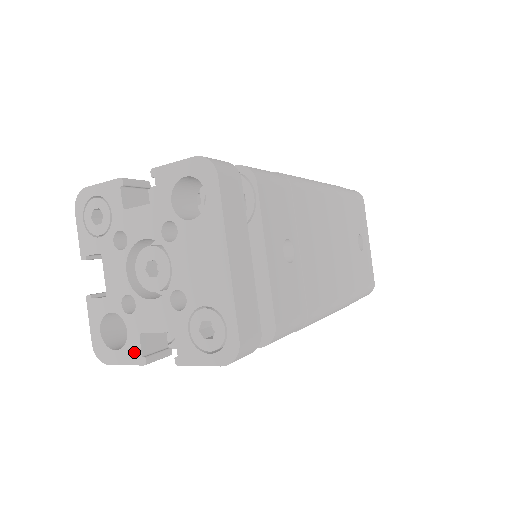
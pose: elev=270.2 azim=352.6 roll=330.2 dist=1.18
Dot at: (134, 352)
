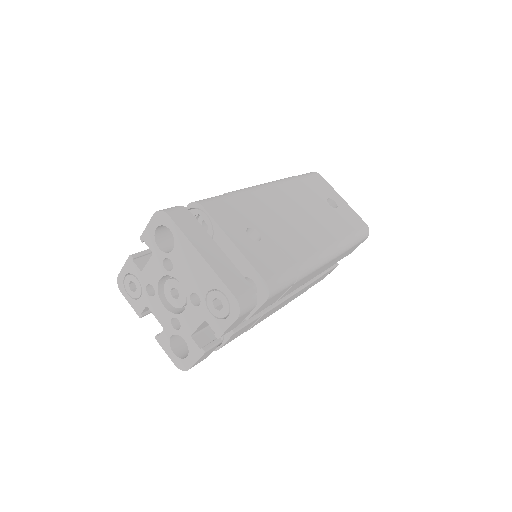
Dot at: (195, 350)
